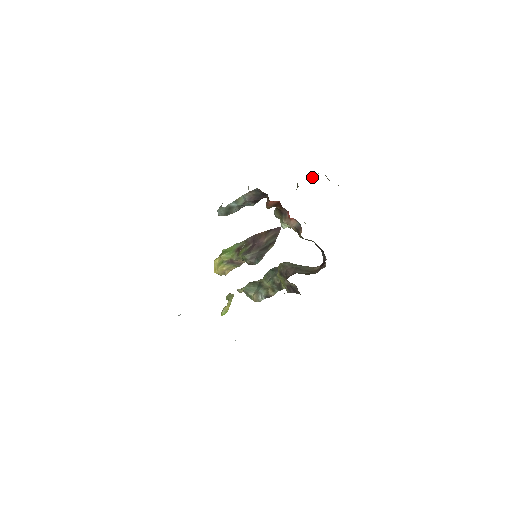
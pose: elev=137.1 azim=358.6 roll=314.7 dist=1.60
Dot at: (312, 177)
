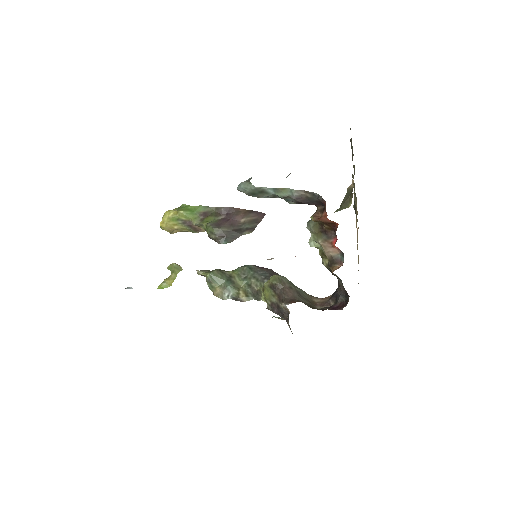
Dot at: occluded
